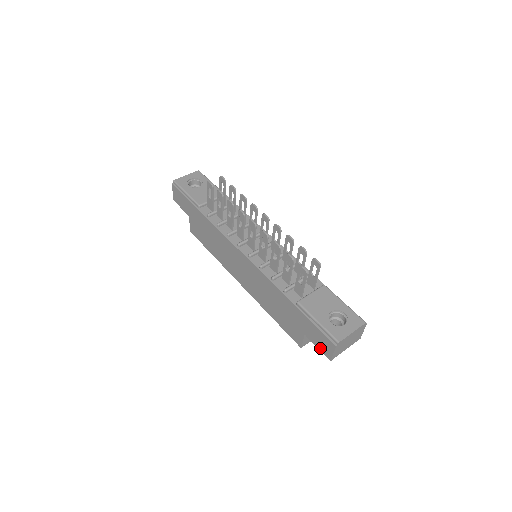
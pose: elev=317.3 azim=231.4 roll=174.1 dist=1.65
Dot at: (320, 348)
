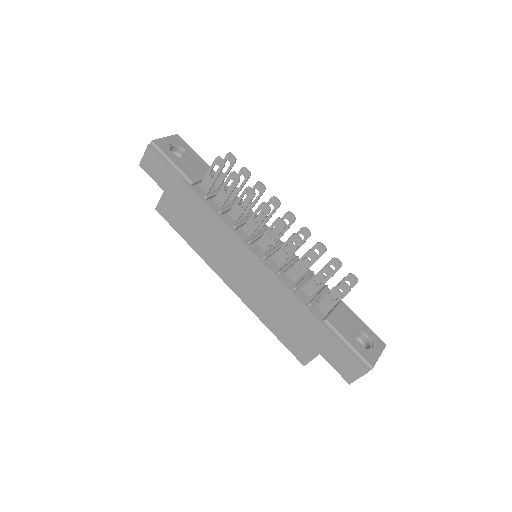
Dot at: (339, 370)
